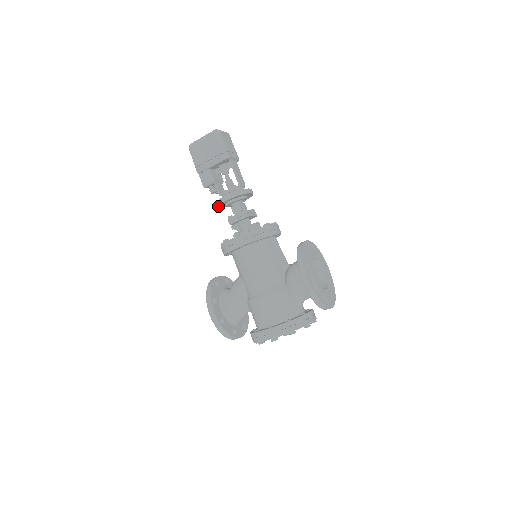
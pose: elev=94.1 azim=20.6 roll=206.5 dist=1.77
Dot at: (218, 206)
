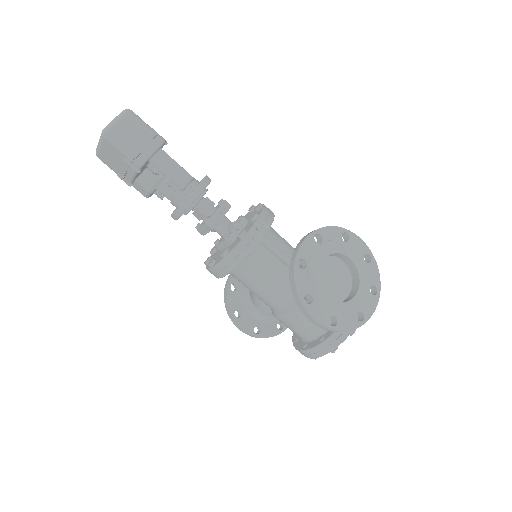
Dot at: occluded
